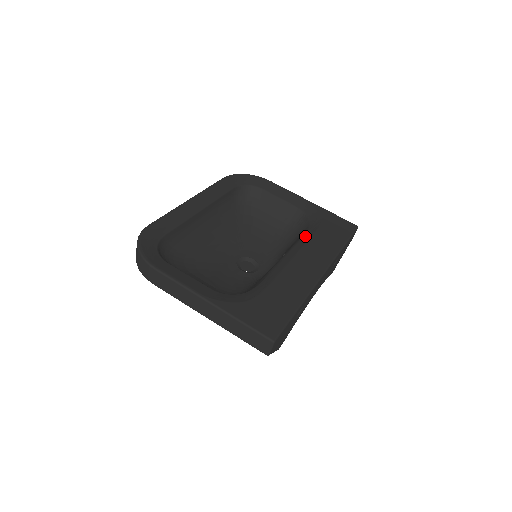
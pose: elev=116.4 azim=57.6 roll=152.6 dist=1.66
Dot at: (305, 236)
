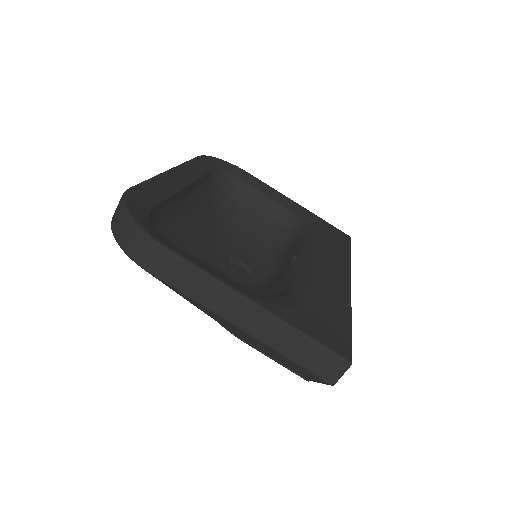
Dot at: (309, 238)
